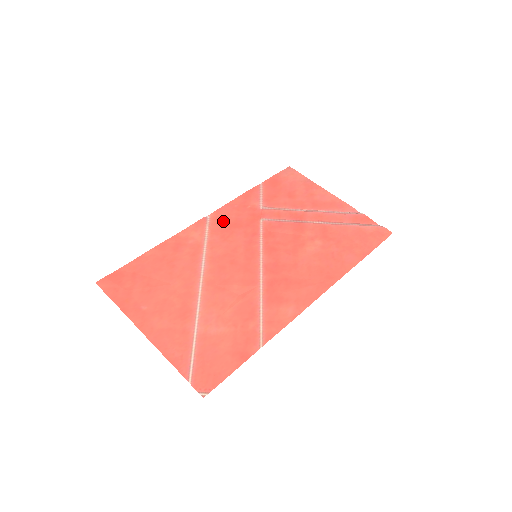
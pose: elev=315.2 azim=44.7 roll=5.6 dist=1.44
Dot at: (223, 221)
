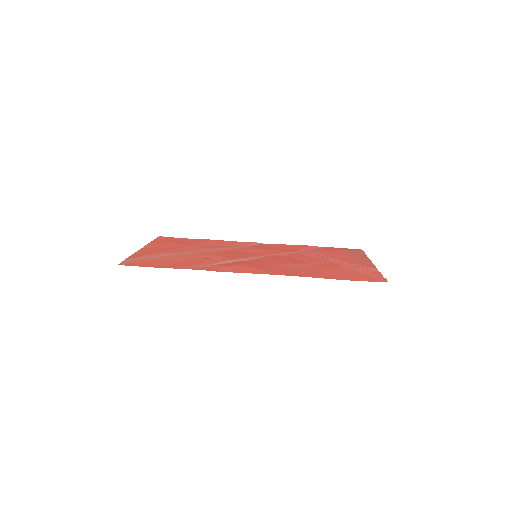
Dot at: (265, 246)
